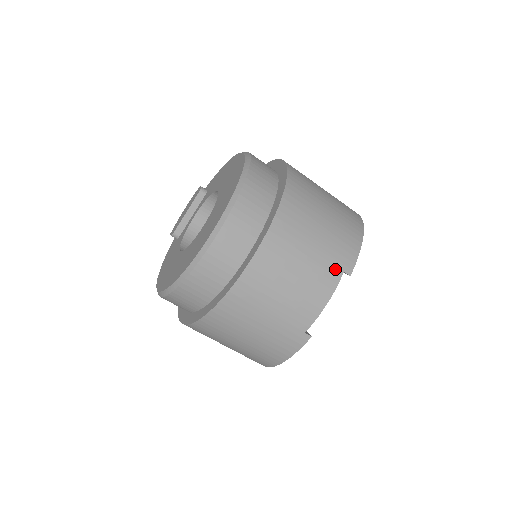
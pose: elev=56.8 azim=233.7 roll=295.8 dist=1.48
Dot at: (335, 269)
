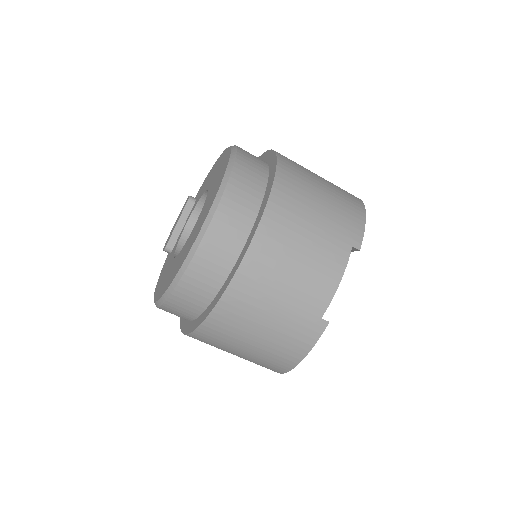
Dot at: (343, 244)
